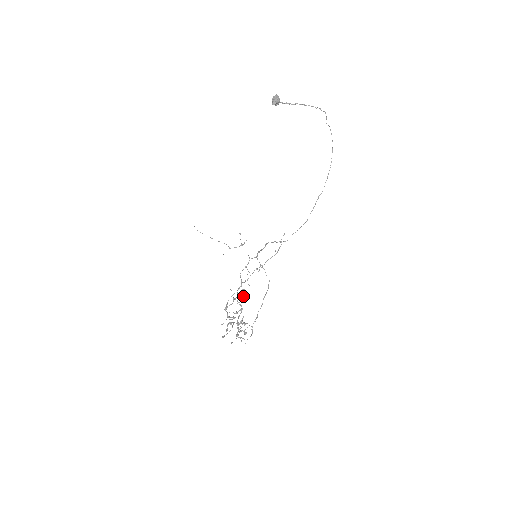
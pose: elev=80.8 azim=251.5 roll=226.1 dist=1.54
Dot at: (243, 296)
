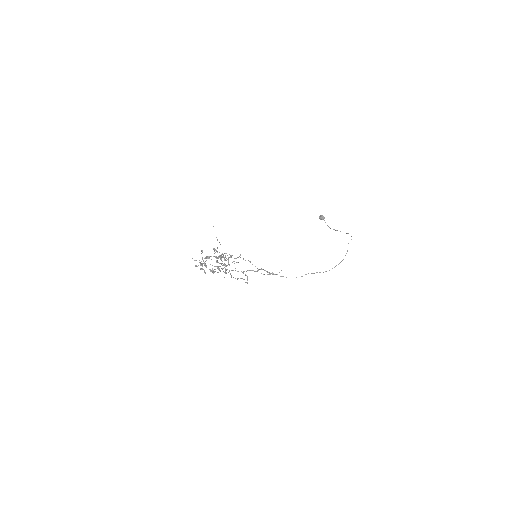
Dot at: (226, 265)
